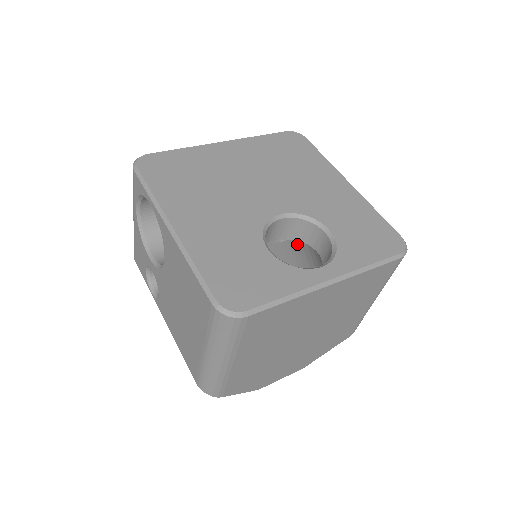
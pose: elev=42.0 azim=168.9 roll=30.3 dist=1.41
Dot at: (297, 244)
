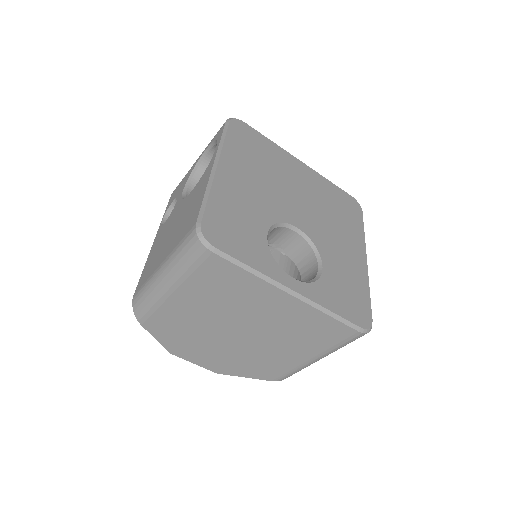
Dot at: (292, 266)
